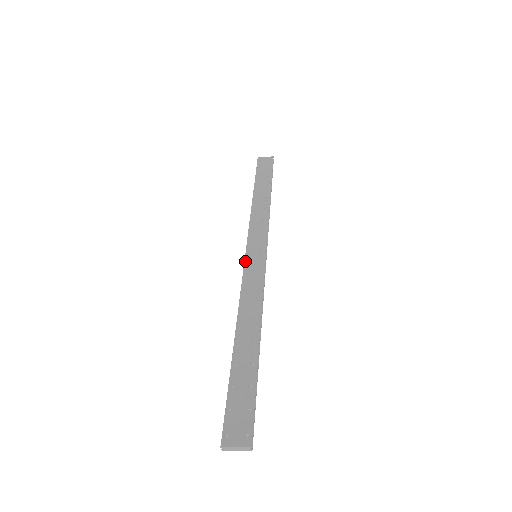
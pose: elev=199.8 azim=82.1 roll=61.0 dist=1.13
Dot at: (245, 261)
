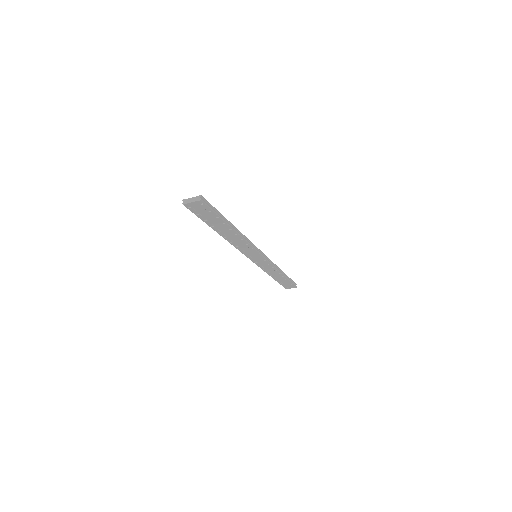
Dot at: occluded
